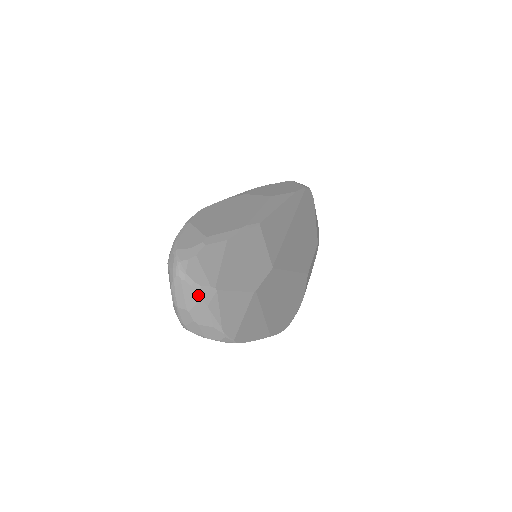
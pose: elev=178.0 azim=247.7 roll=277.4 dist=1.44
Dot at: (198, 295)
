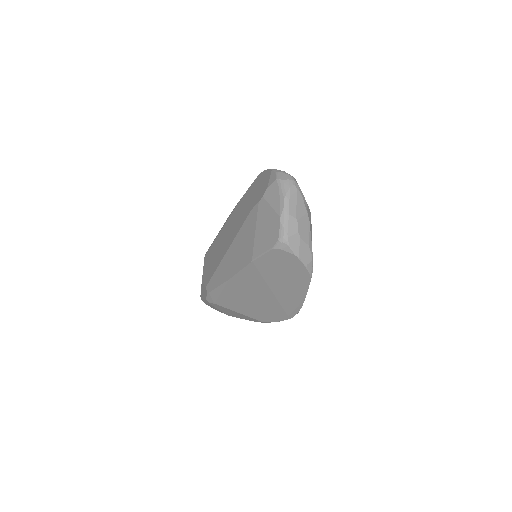
Dot at: (306, 208)
